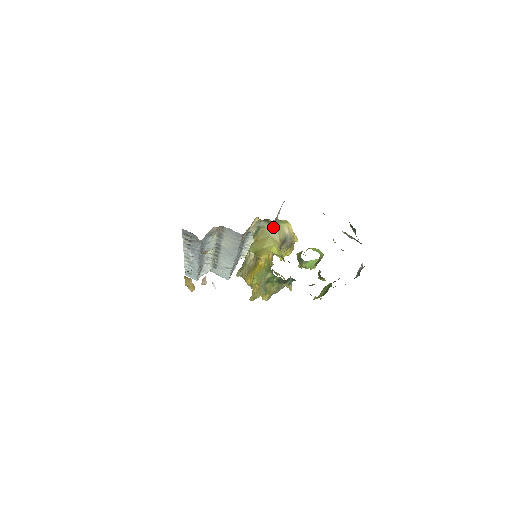
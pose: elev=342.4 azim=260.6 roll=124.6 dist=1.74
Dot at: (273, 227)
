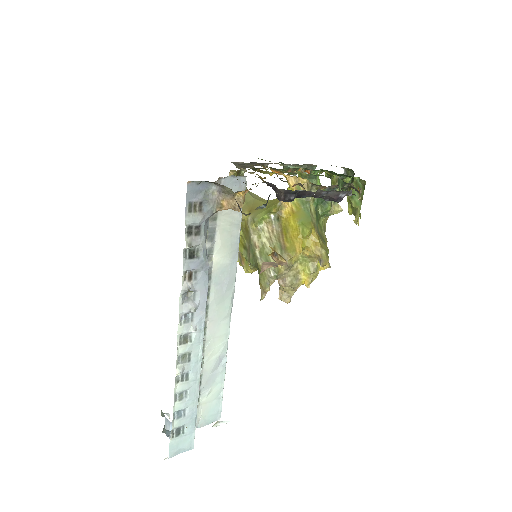
Dot at: occluded
